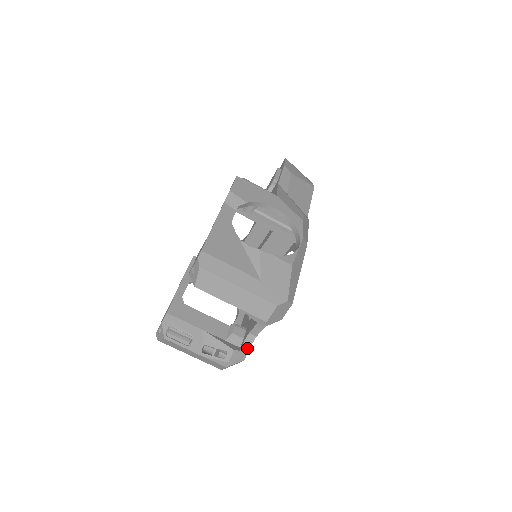
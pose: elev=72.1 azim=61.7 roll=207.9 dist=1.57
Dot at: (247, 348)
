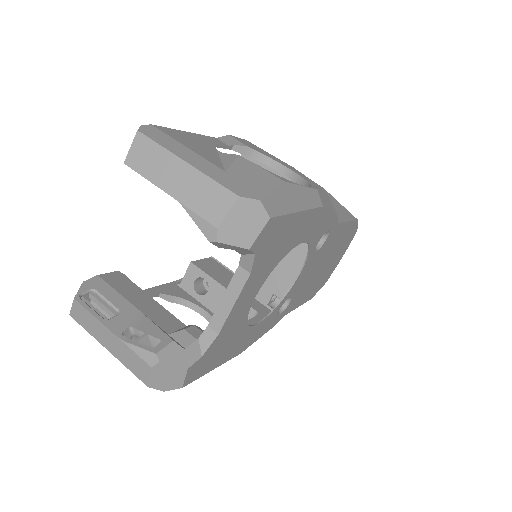
Dot at: (199, 353)
